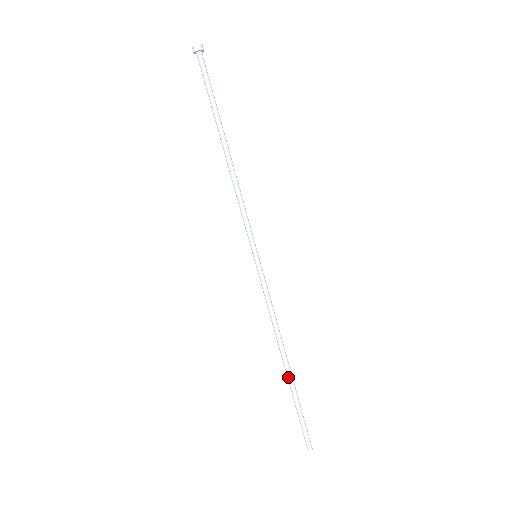
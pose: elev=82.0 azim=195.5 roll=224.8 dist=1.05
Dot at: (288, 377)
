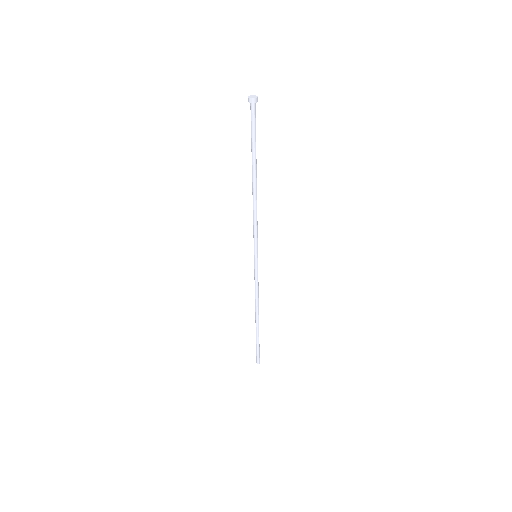
Dot at: occluded
